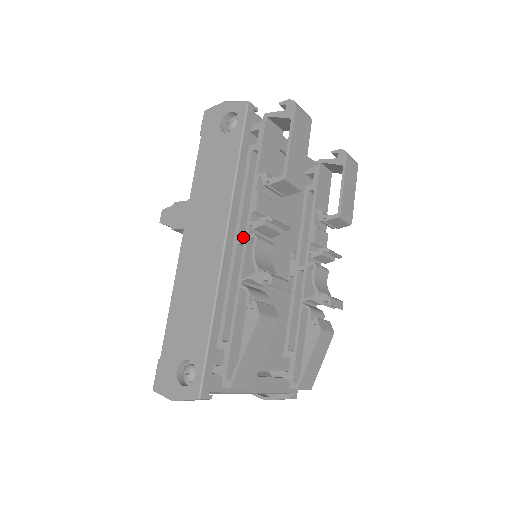
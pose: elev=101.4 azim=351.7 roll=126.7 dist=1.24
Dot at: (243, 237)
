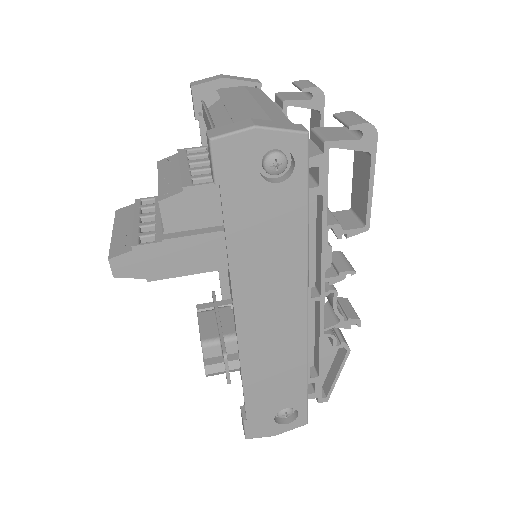
Dot at: occluded
